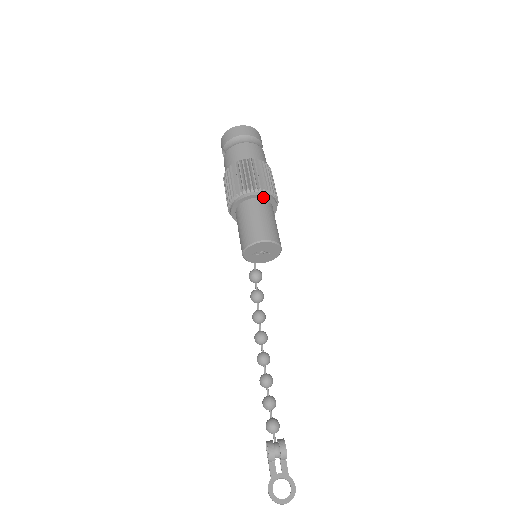
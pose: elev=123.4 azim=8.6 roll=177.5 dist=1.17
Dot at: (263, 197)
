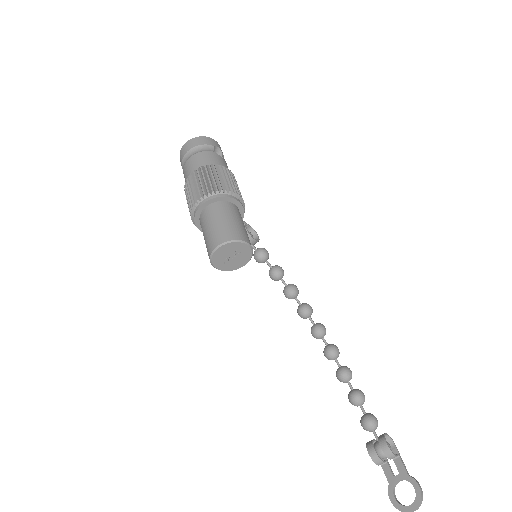
Dot at: (212, 201)
